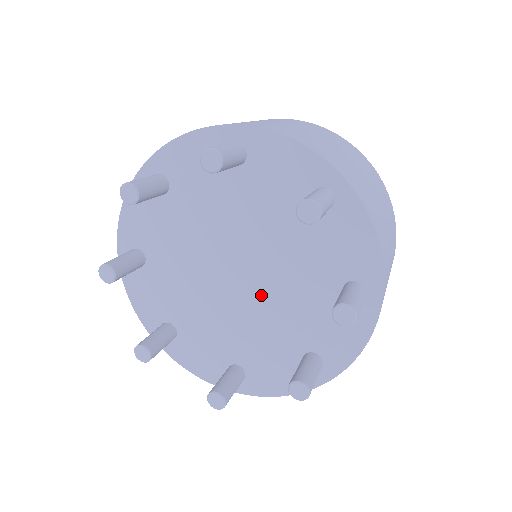
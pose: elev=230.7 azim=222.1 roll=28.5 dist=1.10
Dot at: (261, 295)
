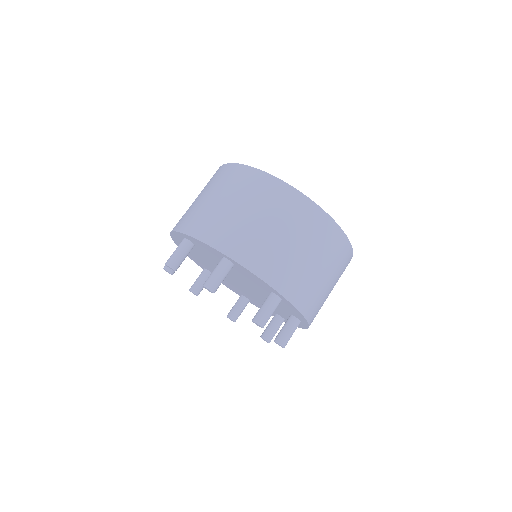
Dot at: (252, 293)
